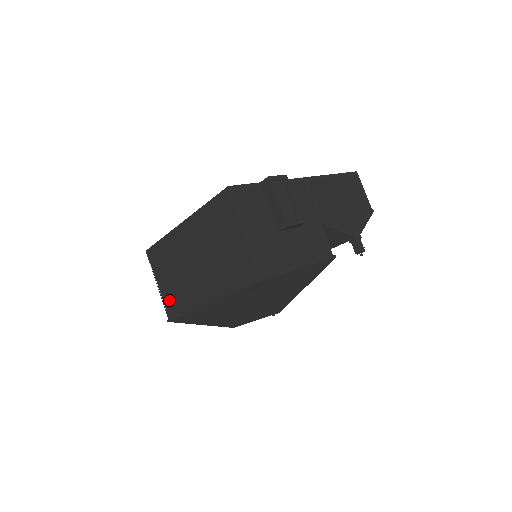
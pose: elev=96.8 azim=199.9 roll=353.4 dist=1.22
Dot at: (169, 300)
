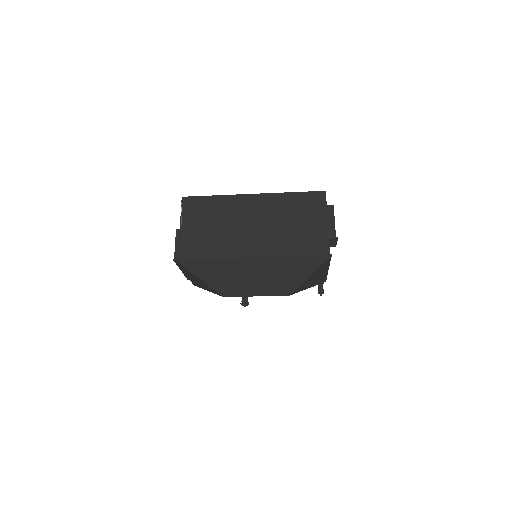
Dot at: (192, 244)
